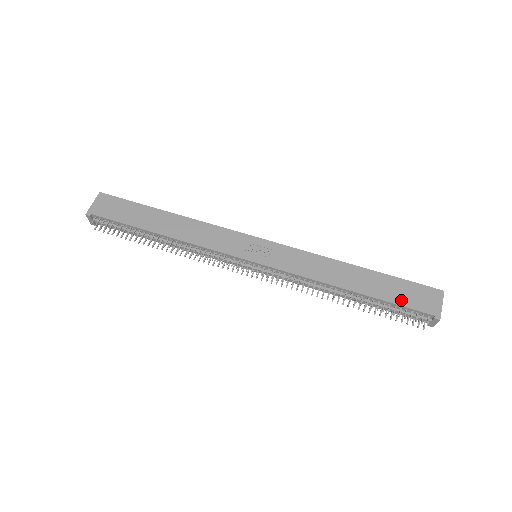
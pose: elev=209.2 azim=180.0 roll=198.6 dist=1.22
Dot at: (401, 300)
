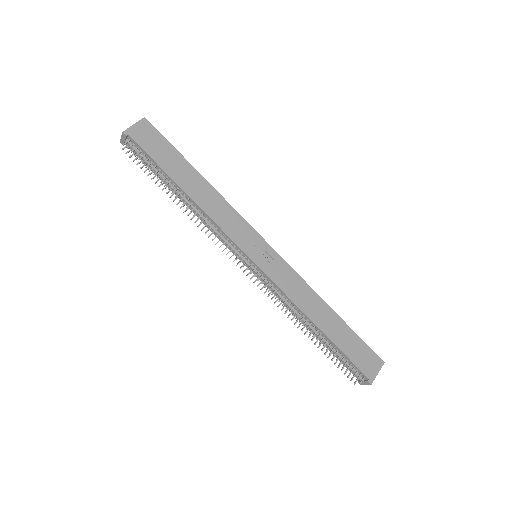
Dot at: (351, 354)
